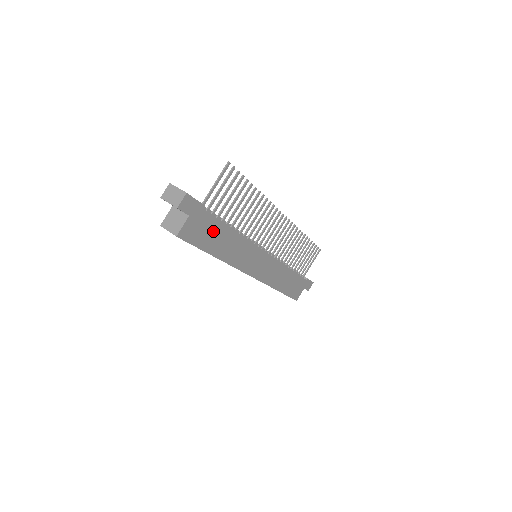
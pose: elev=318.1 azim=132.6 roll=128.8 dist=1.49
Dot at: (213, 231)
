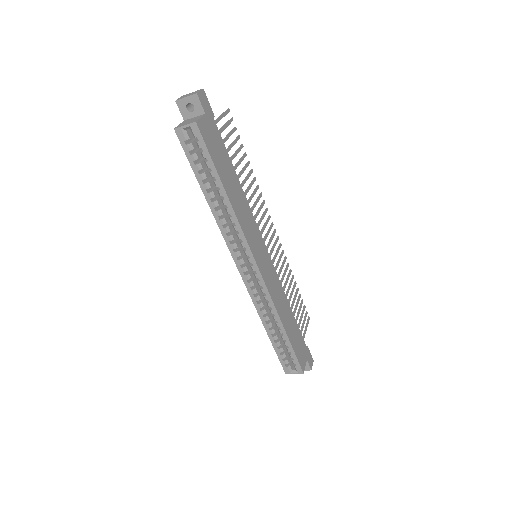
Dot at: (223, 158)
